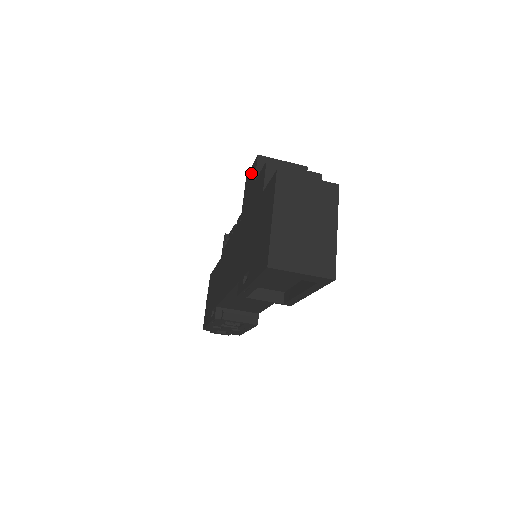
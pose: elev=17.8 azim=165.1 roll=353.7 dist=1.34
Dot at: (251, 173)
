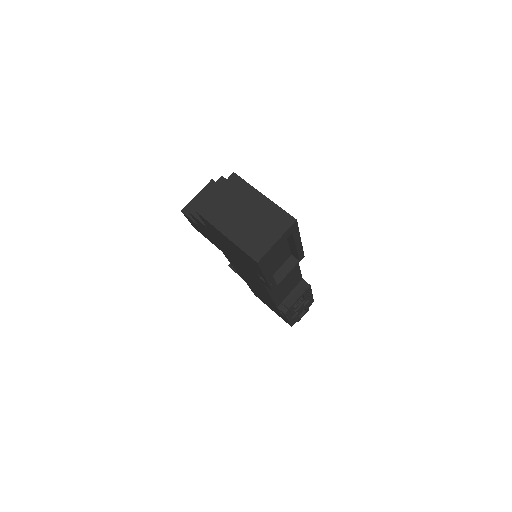
Dot at: (192, 223)
